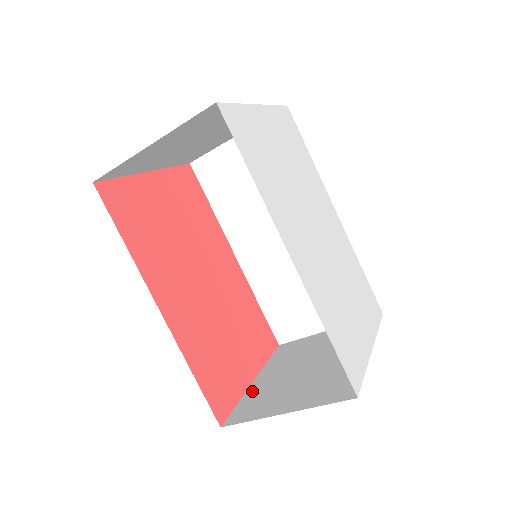
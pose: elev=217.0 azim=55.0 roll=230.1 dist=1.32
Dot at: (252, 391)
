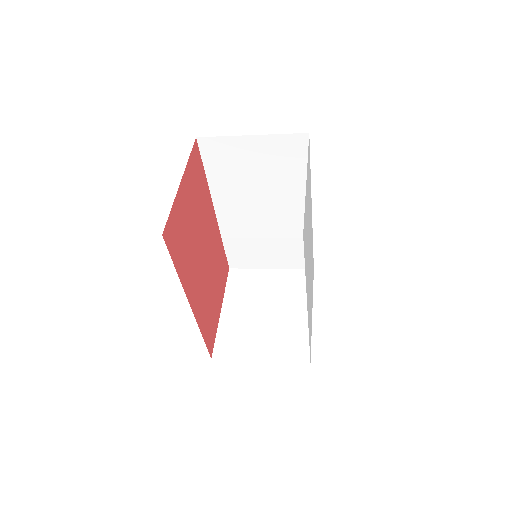
Dot at: (224, 325)
